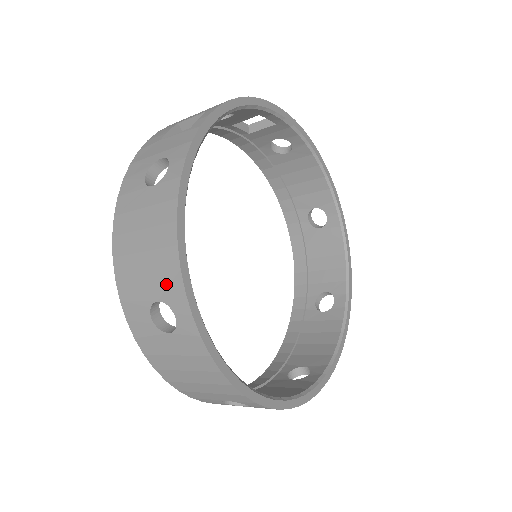
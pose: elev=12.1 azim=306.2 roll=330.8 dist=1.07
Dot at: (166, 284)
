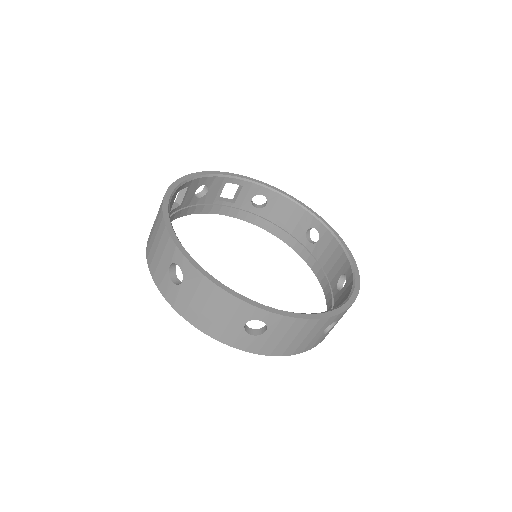
Dot at: (169, 251)
